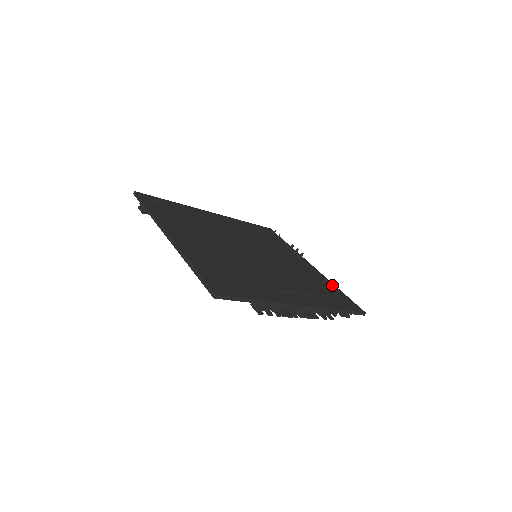
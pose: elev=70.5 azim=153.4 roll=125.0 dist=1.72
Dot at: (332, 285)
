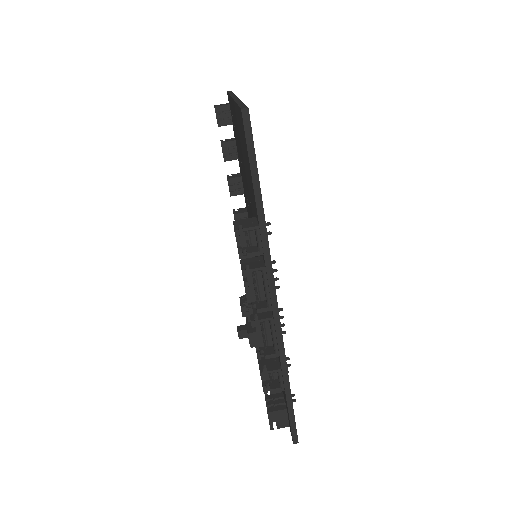
Dot at: occluded
